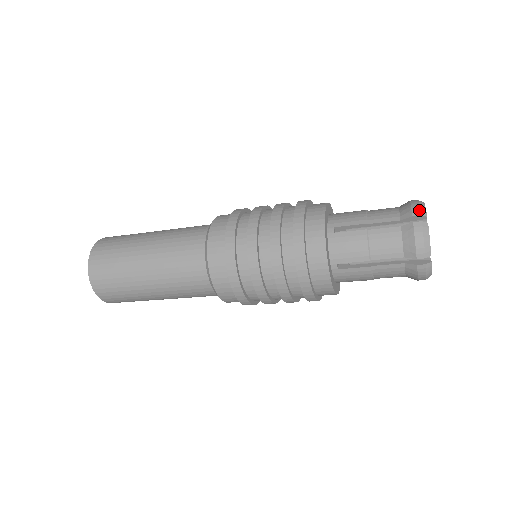
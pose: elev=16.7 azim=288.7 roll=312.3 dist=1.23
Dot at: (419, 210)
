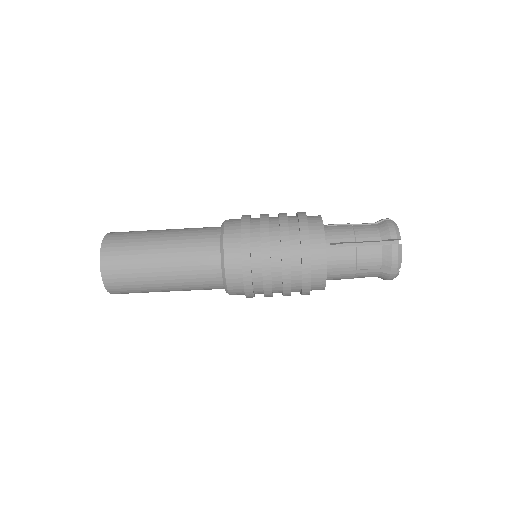
Dot at: (388, 218)
